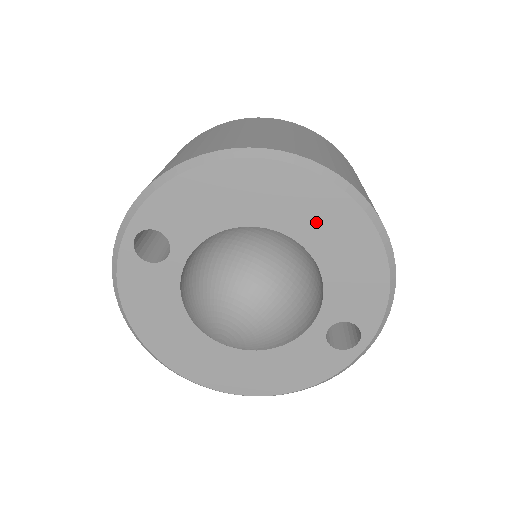
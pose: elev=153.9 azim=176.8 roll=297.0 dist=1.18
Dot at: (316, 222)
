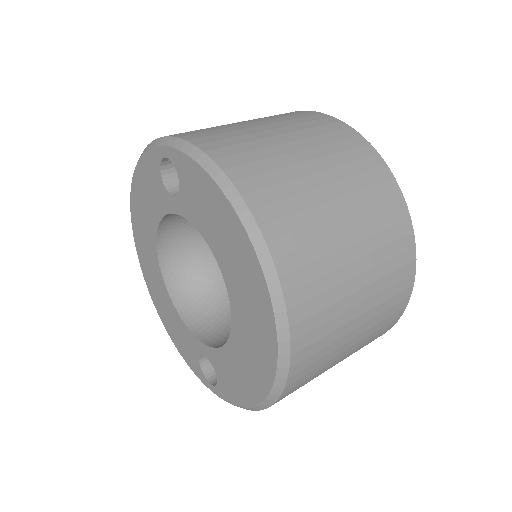
Dot at: (249, 330)
